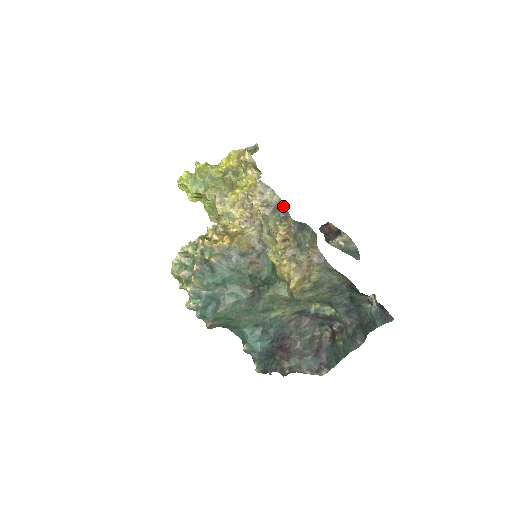
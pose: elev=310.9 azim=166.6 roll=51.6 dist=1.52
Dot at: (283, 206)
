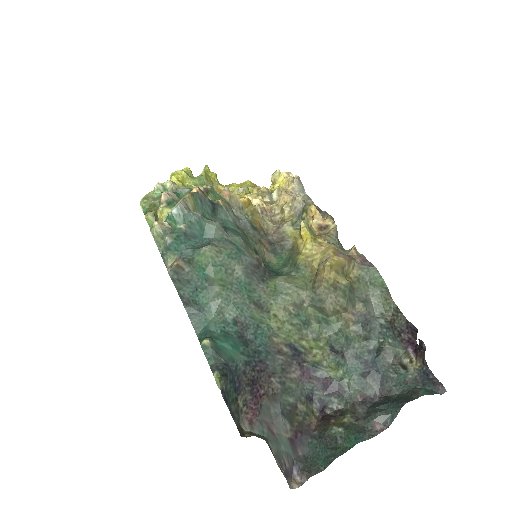
Dot at: (319, 209)
